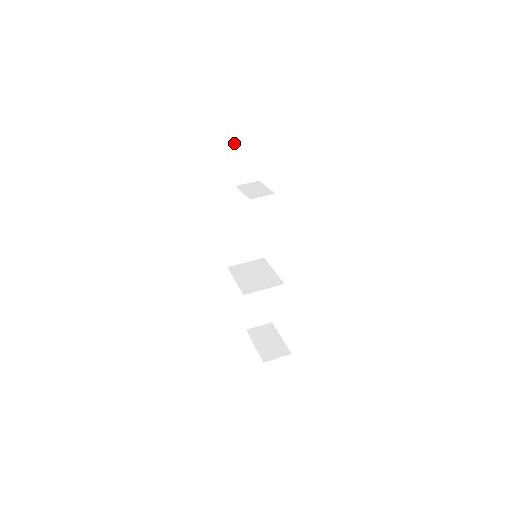
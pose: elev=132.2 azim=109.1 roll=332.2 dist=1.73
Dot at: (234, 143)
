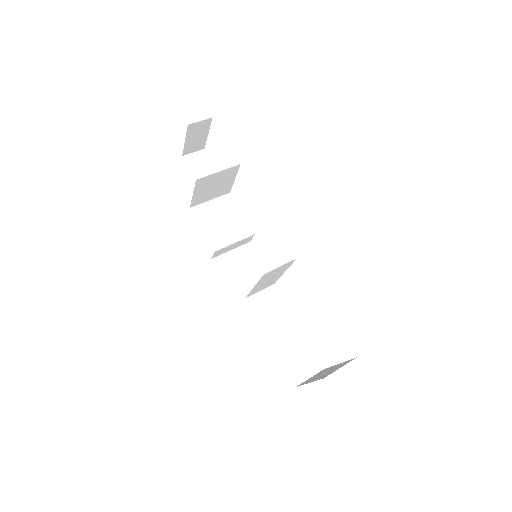
Dot at: (192, 164)
